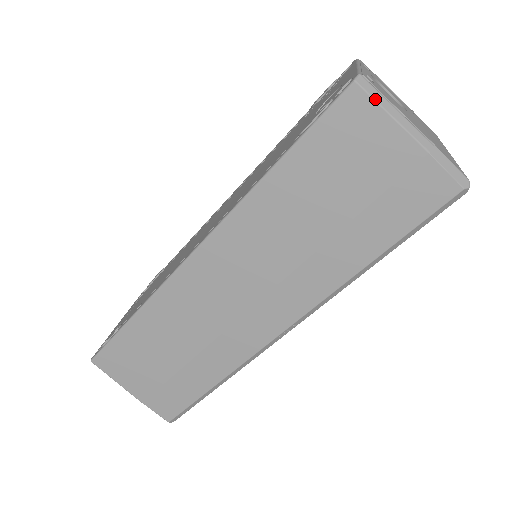
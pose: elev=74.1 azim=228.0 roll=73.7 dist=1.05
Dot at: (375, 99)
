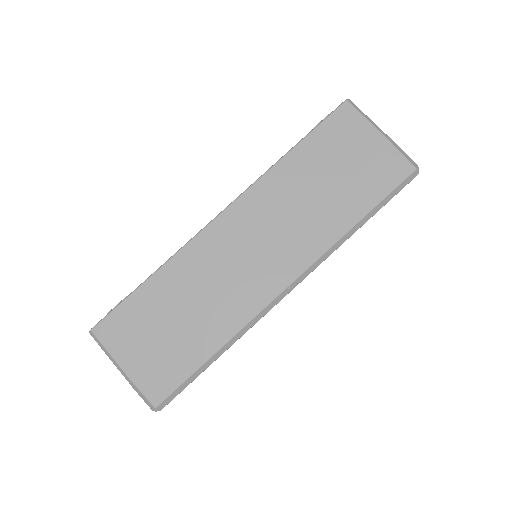
Dot at: (359, 111)
